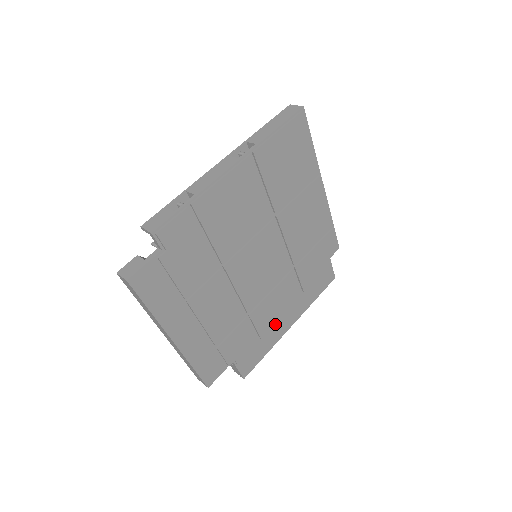
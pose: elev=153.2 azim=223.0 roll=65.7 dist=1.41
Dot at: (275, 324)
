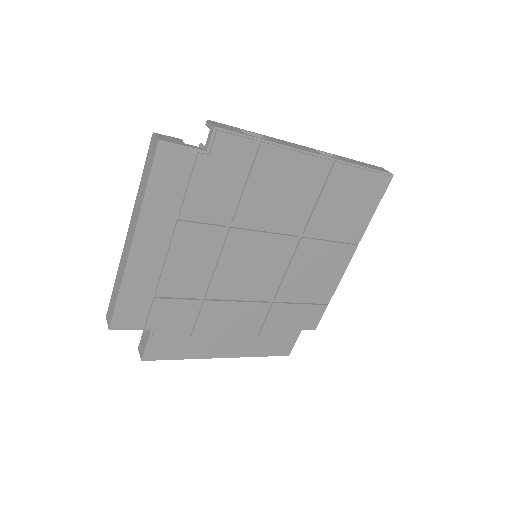
Dot at: (213, 338)
